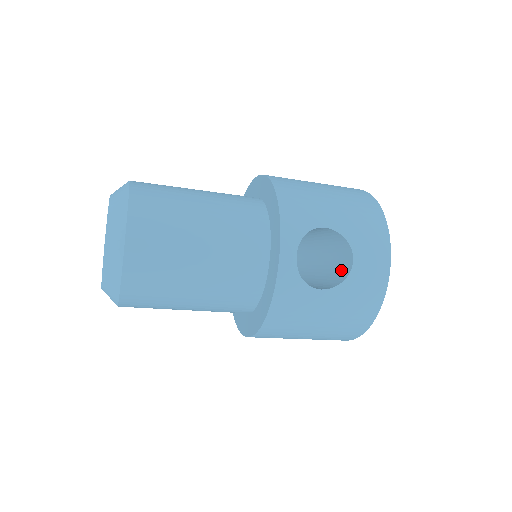
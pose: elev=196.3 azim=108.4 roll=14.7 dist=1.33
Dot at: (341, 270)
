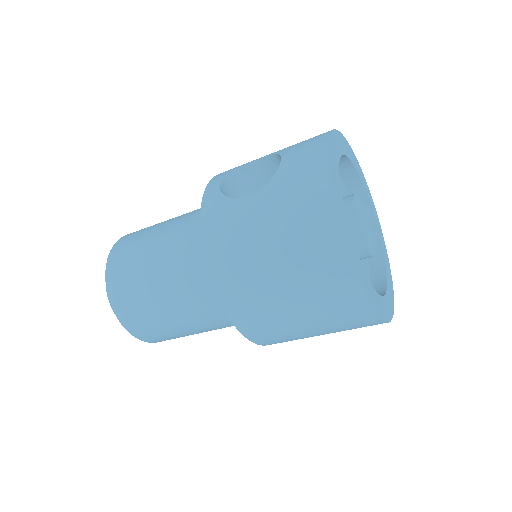
Dot at: occluded
